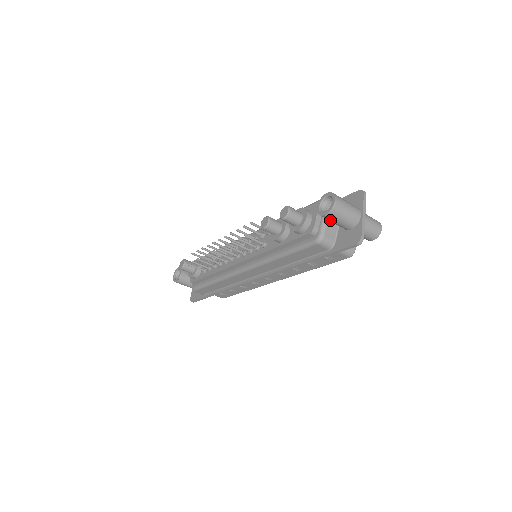
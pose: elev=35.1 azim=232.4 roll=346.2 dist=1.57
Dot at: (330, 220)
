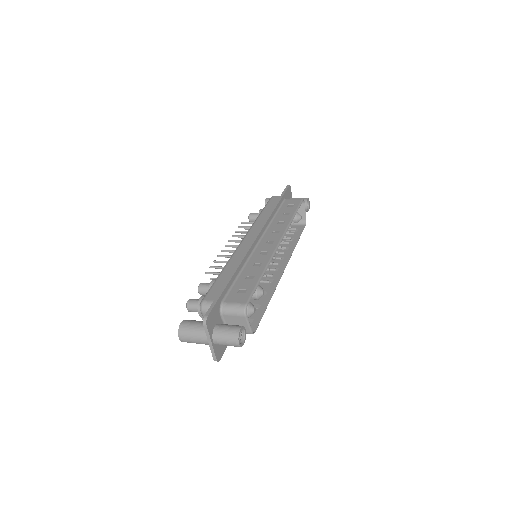
Dot at: occluded
